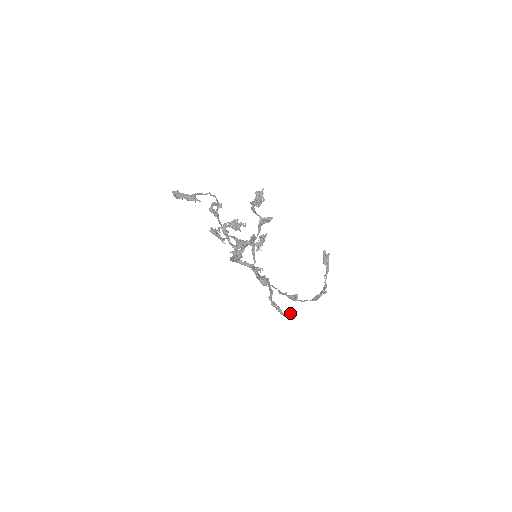
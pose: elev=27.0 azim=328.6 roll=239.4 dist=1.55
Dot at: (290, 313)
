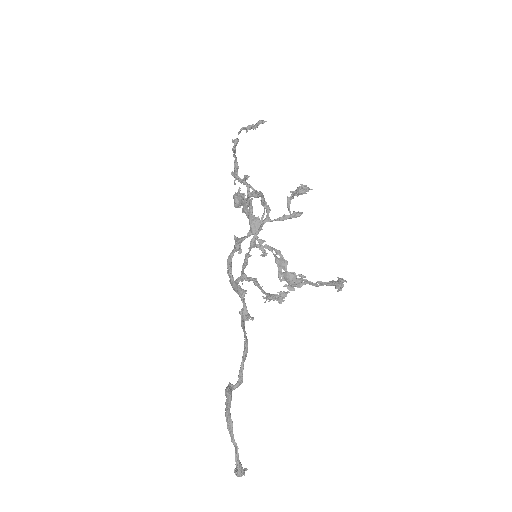
Dot at: occluded
